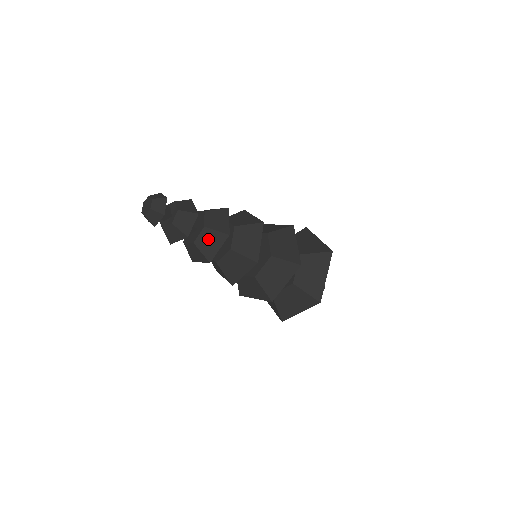
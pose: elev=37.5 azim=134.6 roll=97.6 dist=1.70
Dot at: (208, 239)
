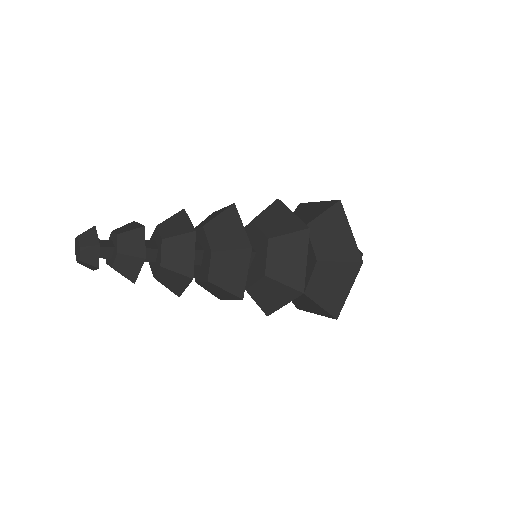
Dot at: (174, 251)
